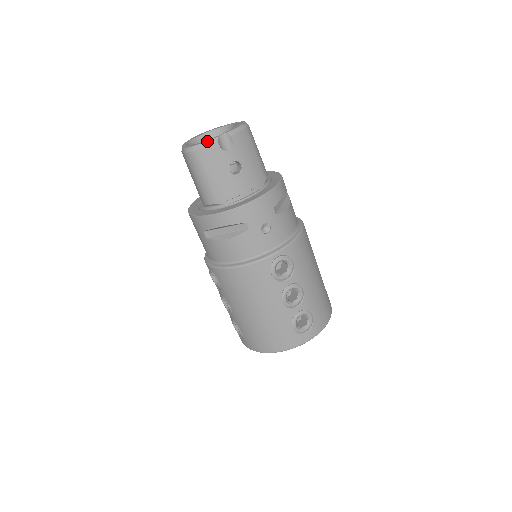
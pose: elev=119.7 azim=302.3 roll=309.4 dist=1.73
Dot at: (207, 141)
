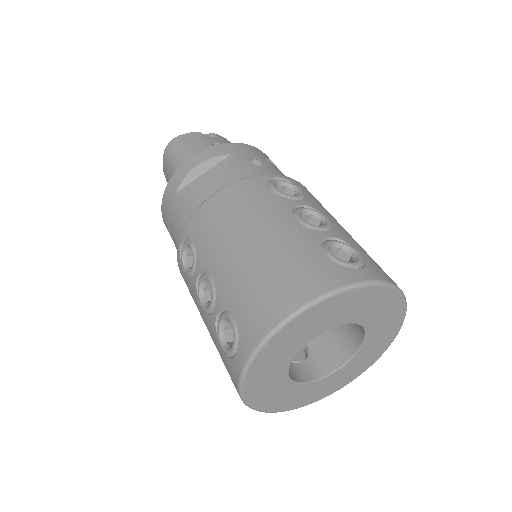
Dot at: (189, 133)
